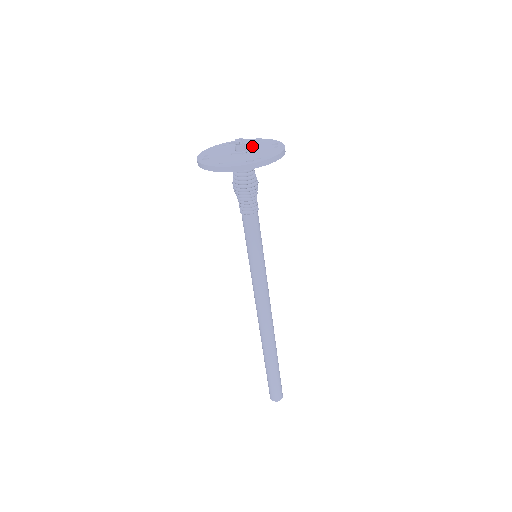
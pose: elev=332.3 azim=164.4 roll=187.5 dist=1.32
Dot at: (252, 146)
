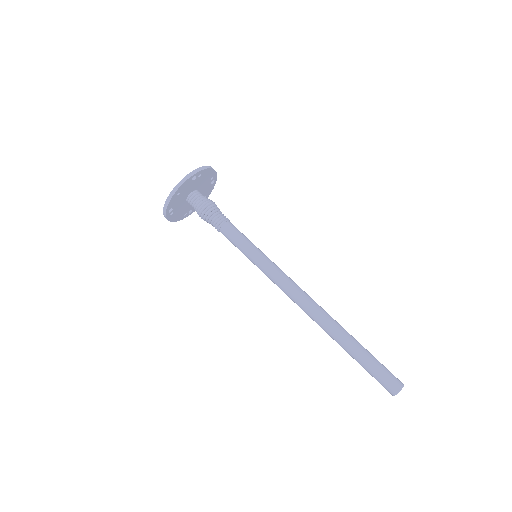
Dot at: occluded
